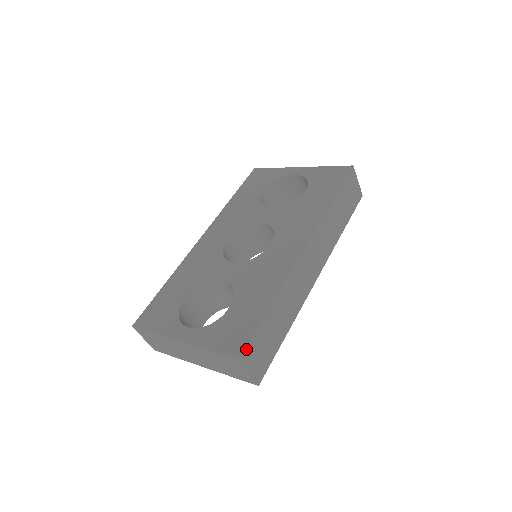
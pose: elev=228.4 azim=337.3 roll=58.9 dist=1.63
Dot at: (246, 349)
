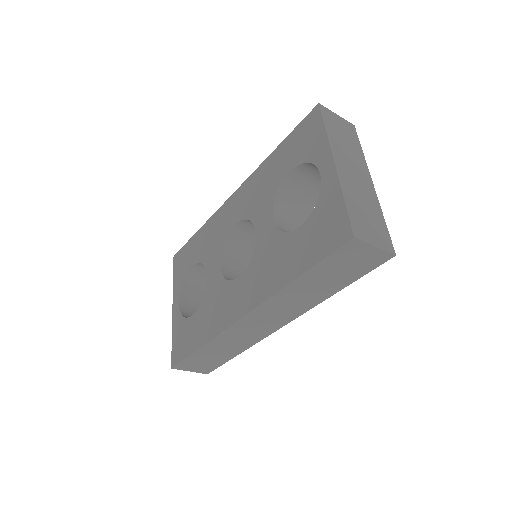
Dot at: (179, 365)
